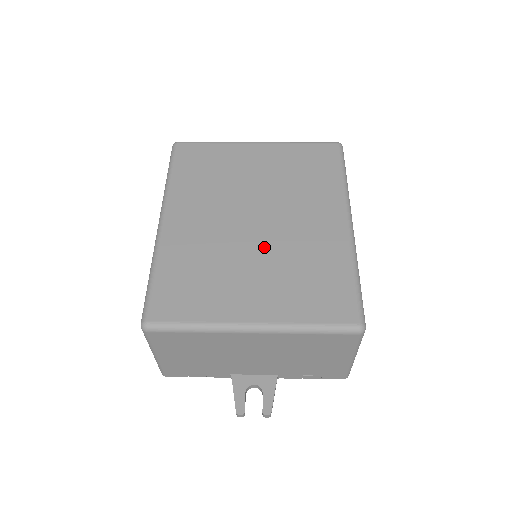
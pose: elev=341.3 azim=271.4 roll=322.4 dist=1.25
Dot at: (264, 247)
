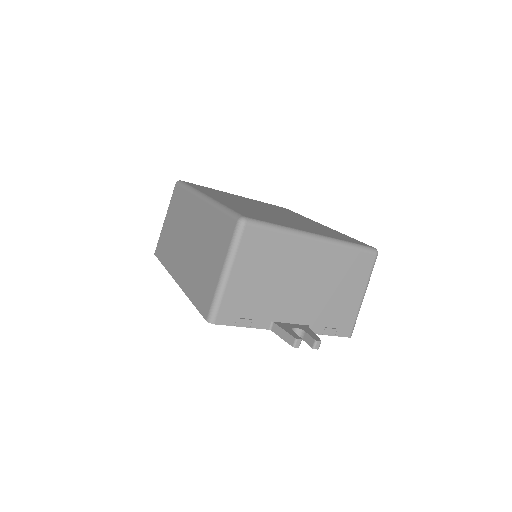
Dot at: (287, 218)
